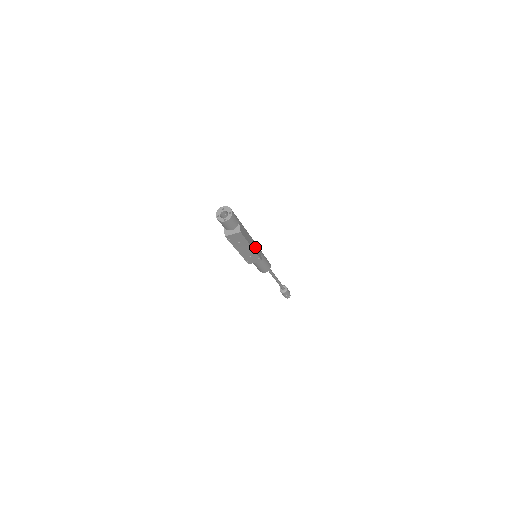
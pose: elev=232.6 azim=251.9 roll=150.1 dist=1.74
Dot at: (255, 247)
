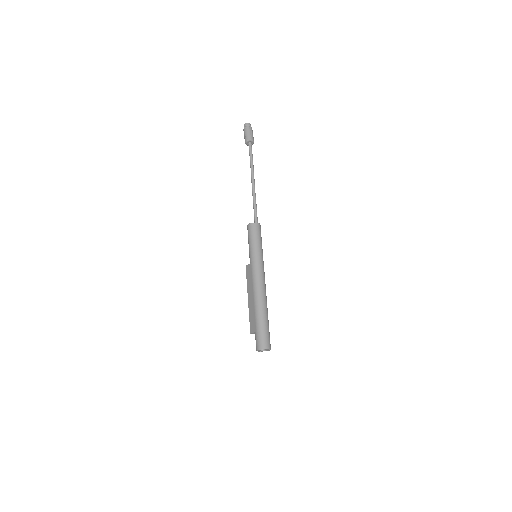
Dot at: occluded
